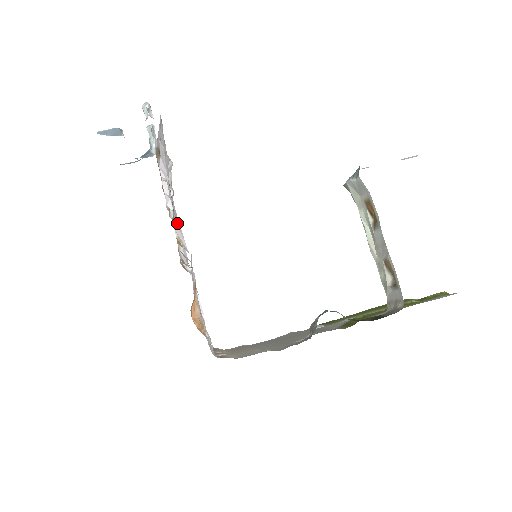
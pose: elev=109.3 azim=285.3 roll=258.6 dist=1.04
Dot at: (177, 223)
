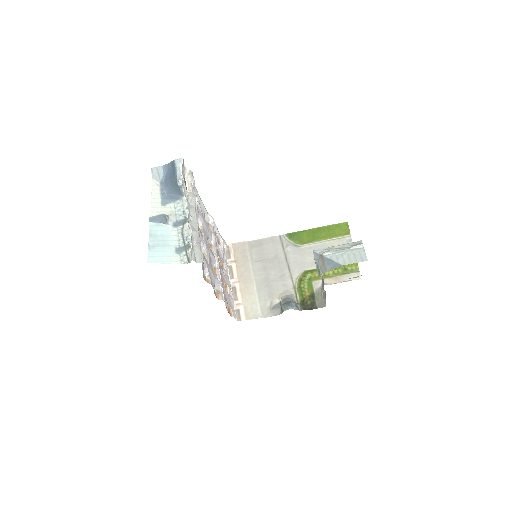
Dot at: (215, 283)
